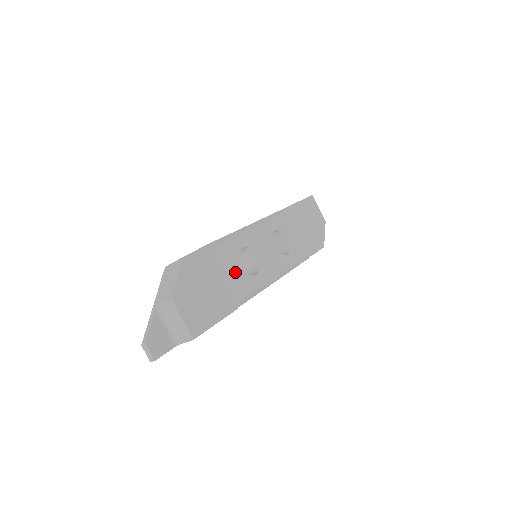
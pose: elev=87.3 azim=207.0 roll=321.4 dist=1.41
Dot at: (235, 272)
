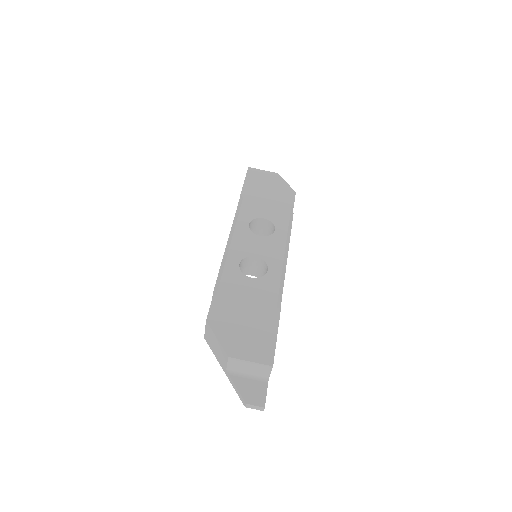
Dot at: (252, 287)
